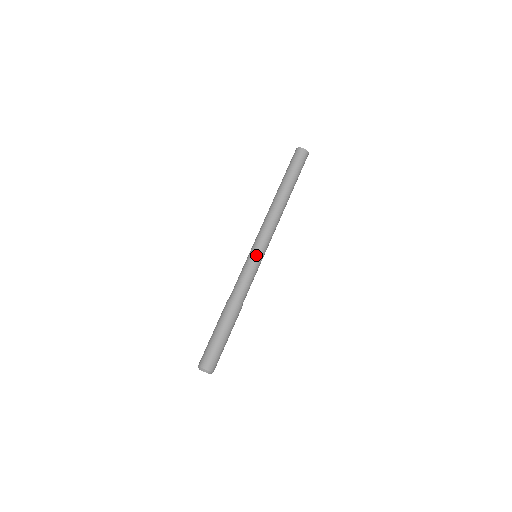
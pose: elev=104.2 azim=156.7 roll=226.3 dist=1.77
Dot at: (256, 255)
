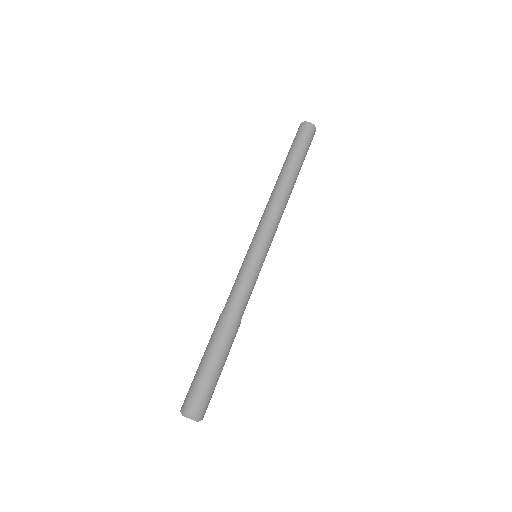
Dot at: (261, 256)
